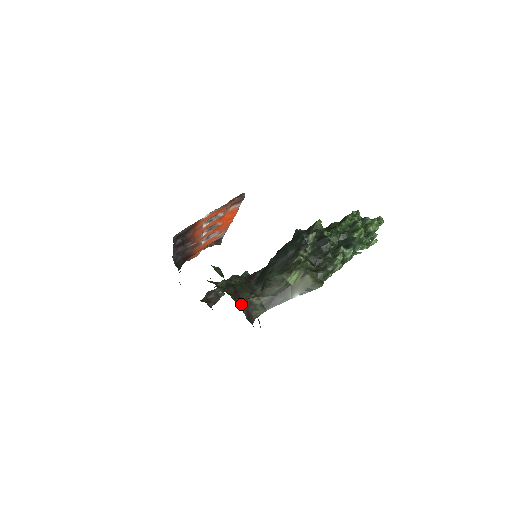
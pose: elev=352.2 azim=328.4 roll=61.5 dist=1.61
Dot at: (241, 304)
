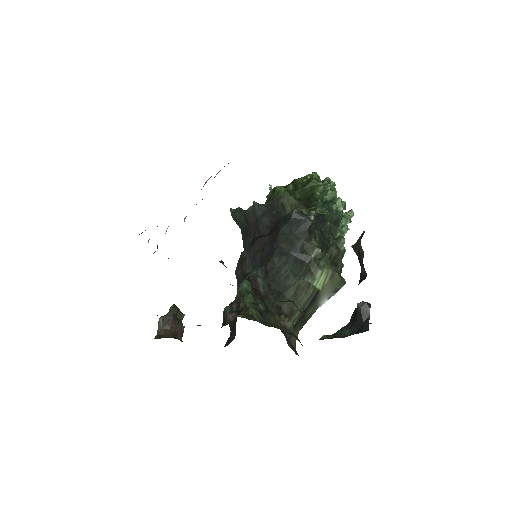
Dot at: (298, 339)
